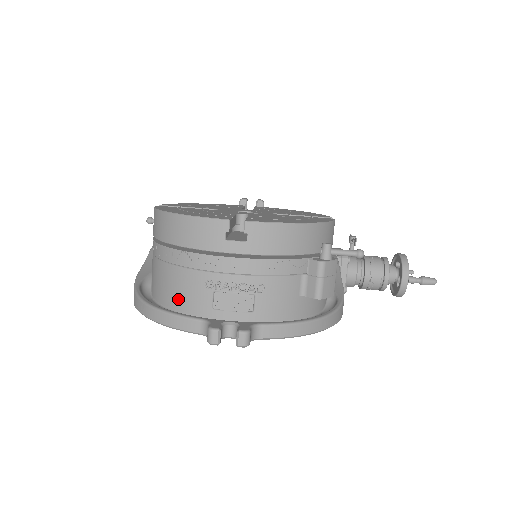
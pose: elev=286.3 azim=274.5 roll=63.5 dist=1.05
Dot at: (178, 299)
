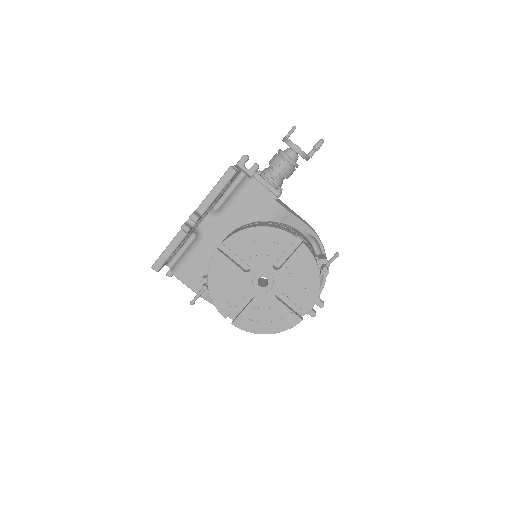
Dot at: occluded
